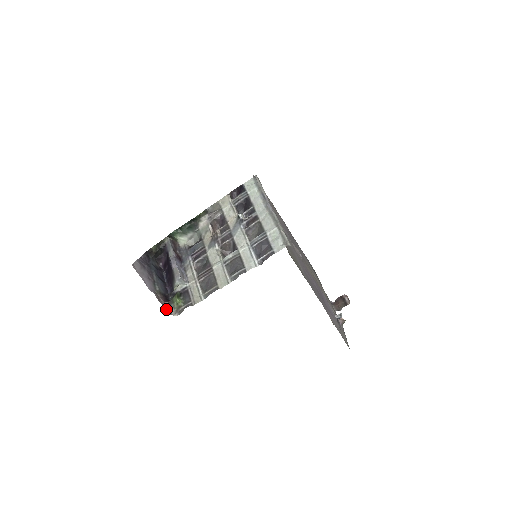
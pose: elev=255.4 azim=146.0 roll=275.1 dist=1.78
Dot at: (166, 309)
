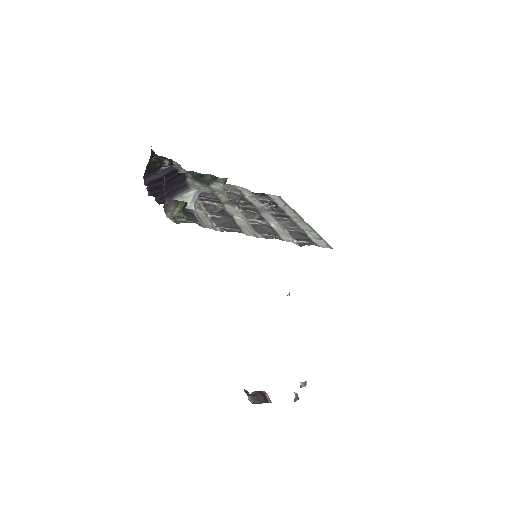
Dot at: (164, 204)
